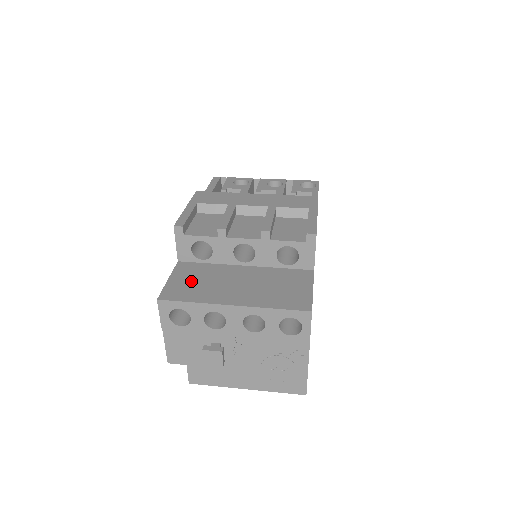
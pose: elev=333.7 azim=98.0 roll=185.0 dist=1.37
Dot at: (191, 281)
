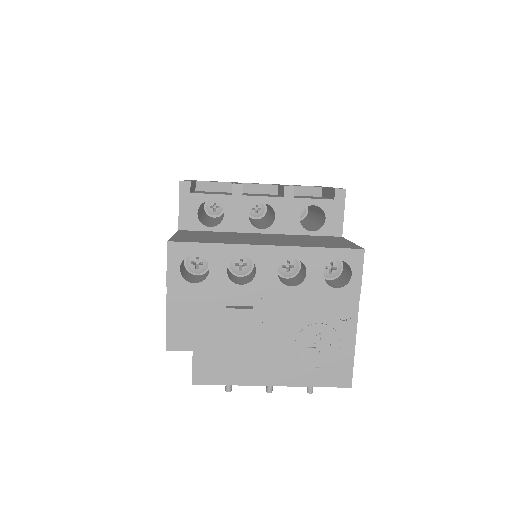
Dot at: (203, 236)
